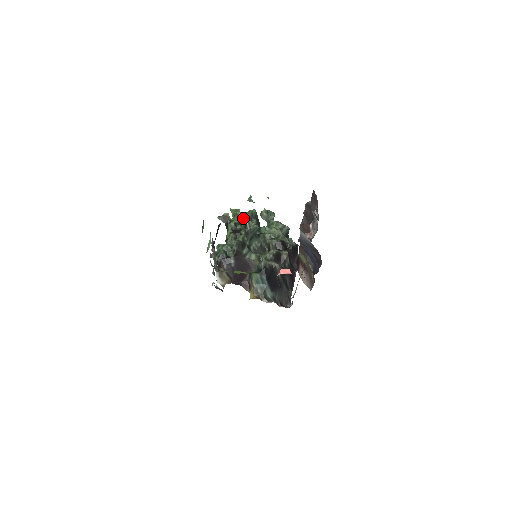
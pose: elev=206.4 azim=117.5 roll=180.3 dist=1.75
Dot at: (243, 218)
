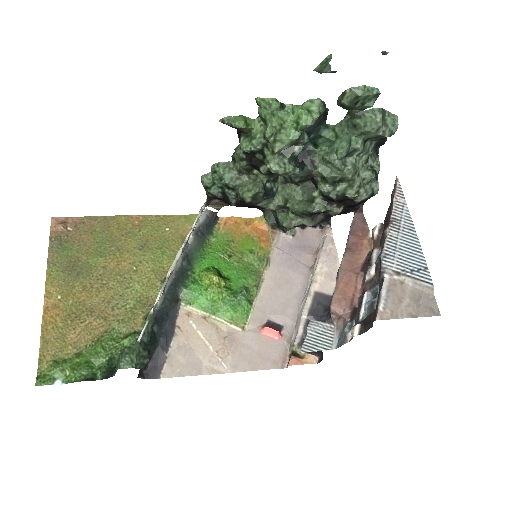
Dot at: (271, 150)
